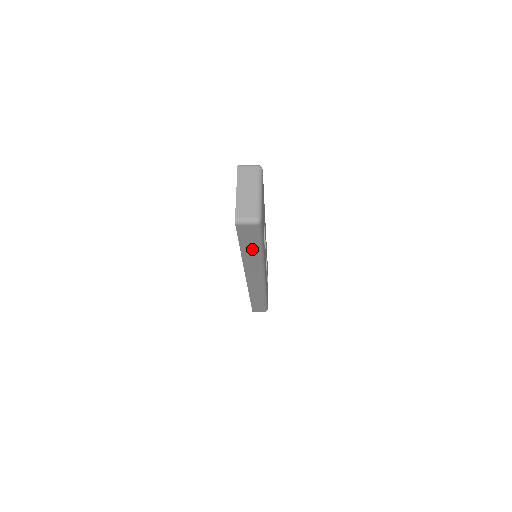
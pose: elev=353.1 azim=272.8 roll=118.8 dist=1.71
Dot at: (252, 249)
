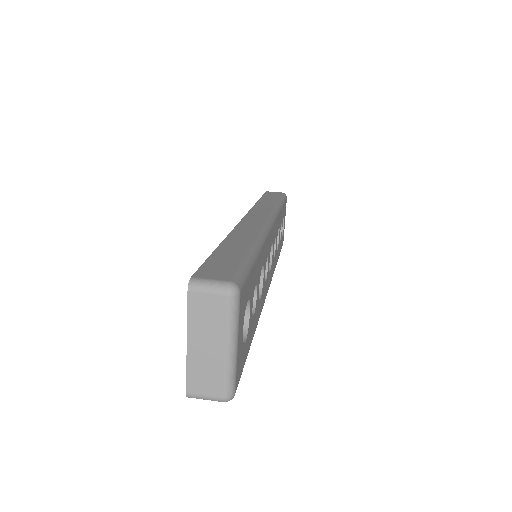
Dot at: occluded
